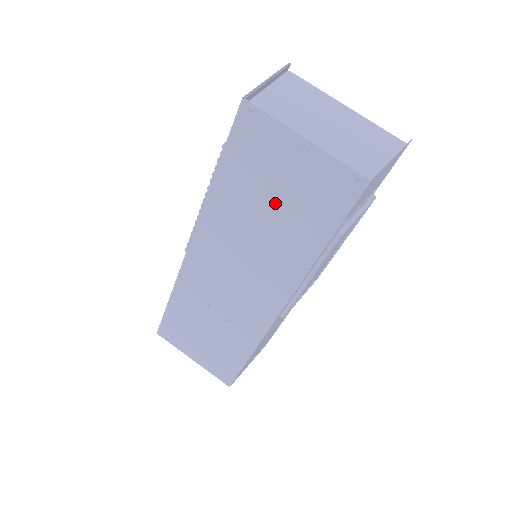
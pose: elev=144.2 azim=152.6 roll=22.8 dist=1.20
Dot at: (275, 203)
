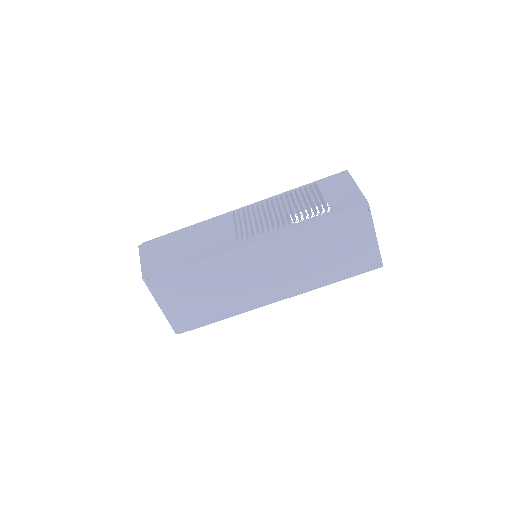
Dot at: (335, 252)
